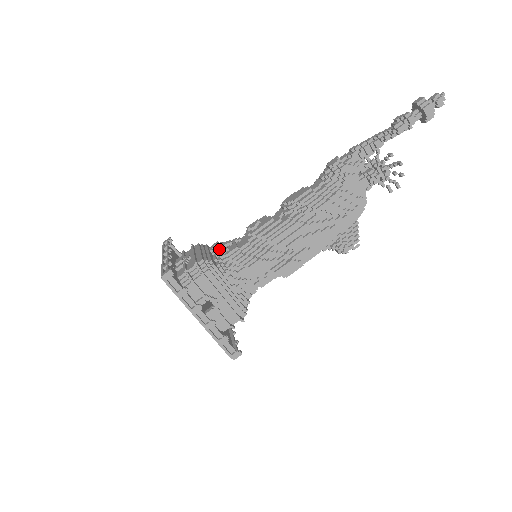
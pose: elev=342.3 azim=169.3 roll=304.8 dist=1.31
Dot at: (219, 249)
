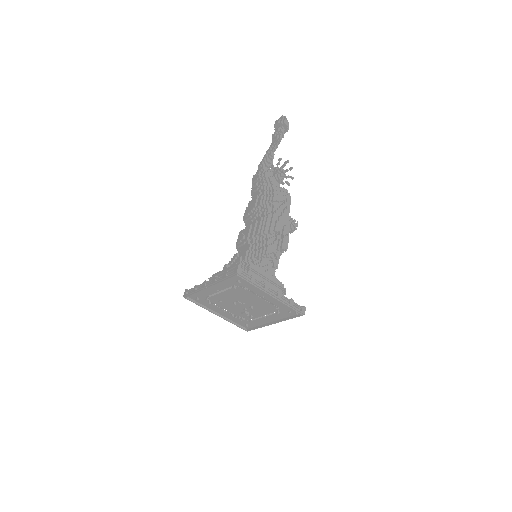
Dot at: (233, 264)
